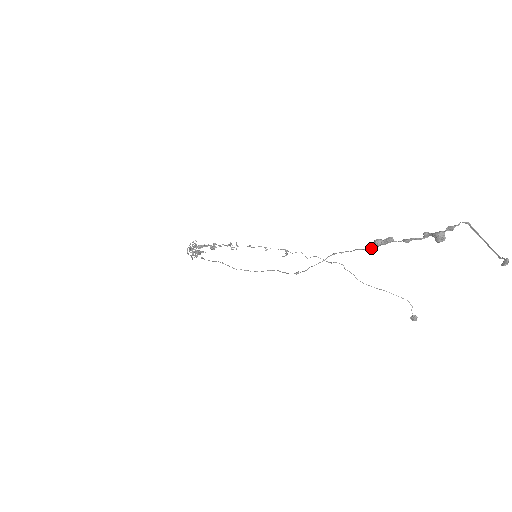
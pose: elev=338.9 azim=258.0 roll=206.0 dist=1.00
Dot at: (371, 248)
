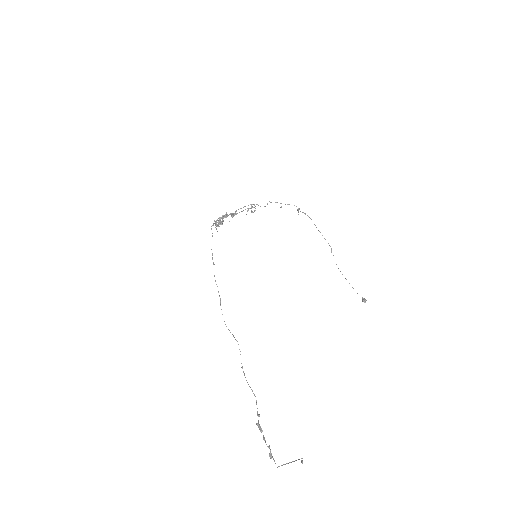
Dot at: occluded
